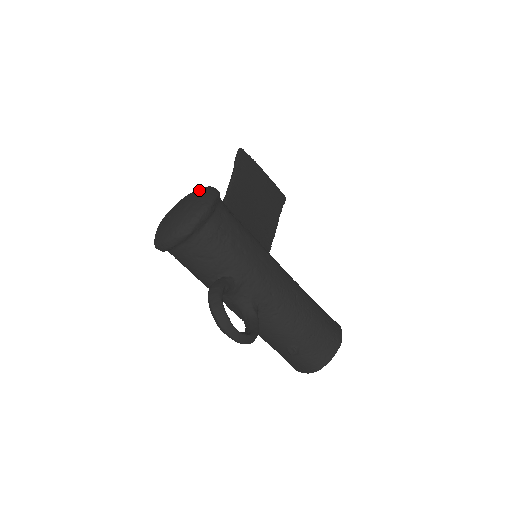
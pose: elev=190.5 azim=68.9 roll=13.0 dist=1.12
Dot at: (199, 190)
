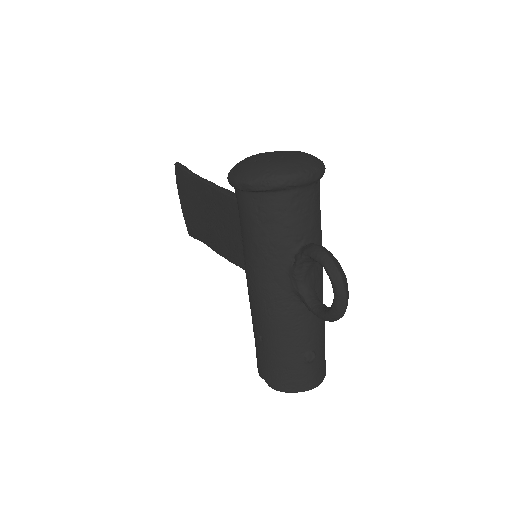
Dot at: occluded
